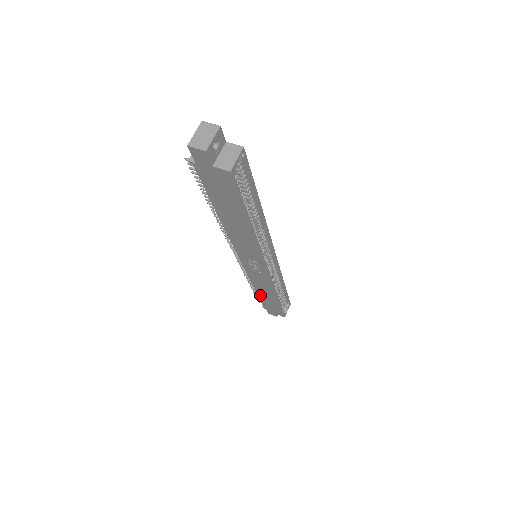
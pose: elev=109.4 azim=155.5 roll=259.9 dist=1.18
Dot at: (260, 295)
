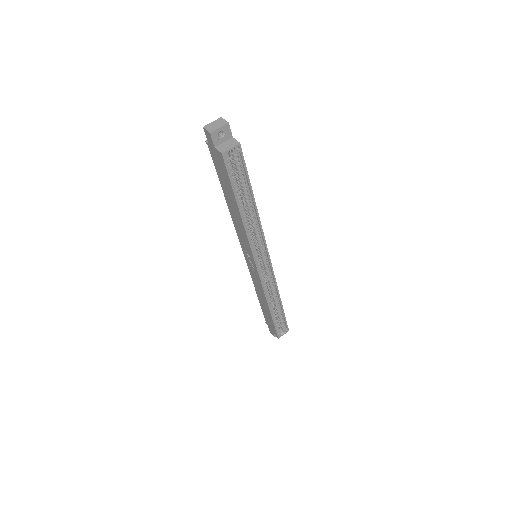
Dot at: (261, 303)
